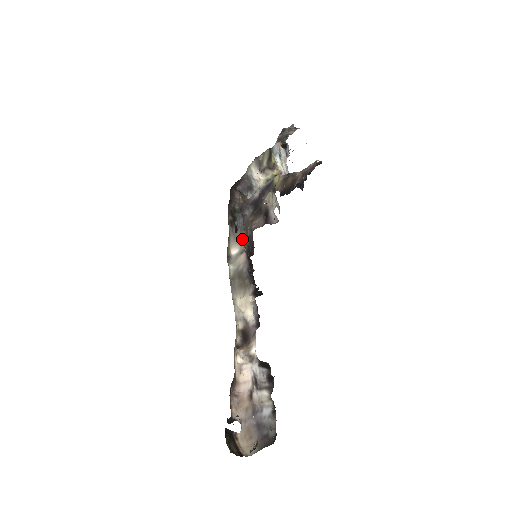
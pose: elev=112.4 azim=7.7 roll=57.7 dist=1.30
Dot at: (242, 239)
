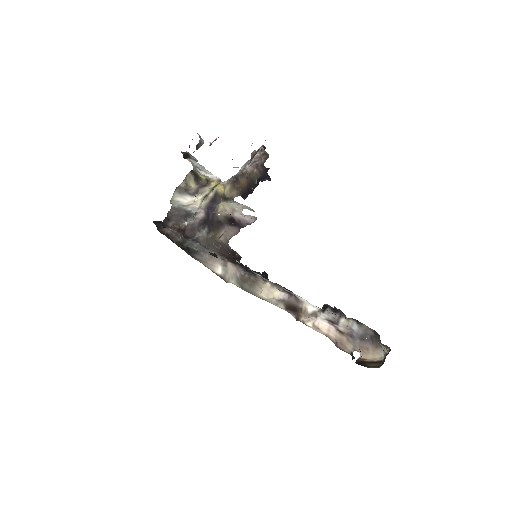
Dot at: (213, 256)
